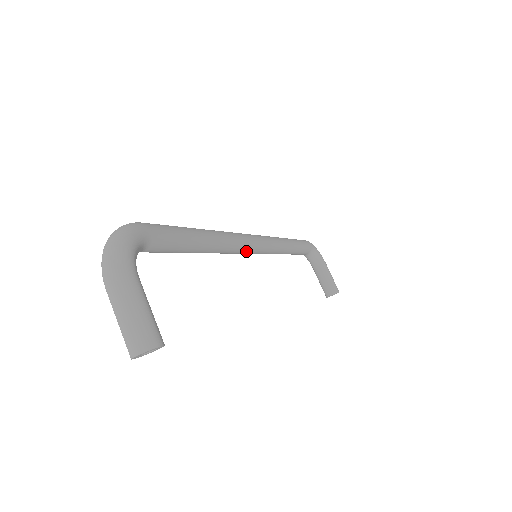
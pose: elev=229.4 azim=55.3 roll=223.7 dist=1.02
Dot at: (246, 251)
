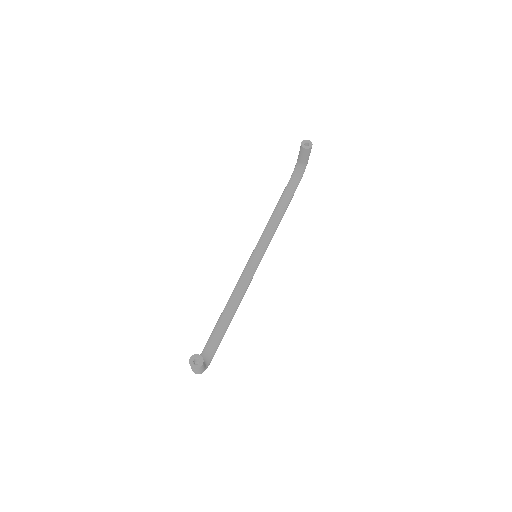
Dot at: (263, 246)
